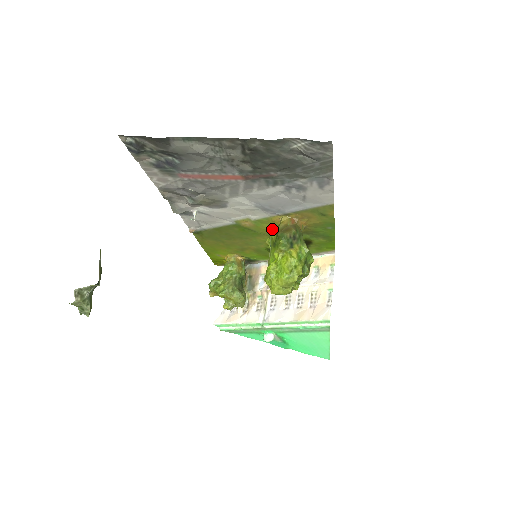
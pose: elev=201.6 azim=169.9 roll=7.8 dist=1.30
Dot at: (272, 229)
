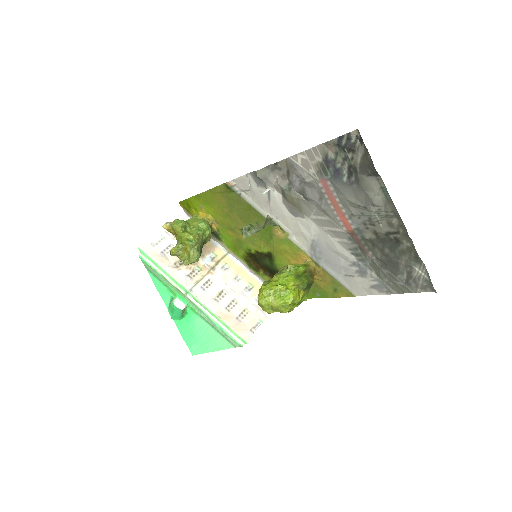
Dot at: (285, 253)
